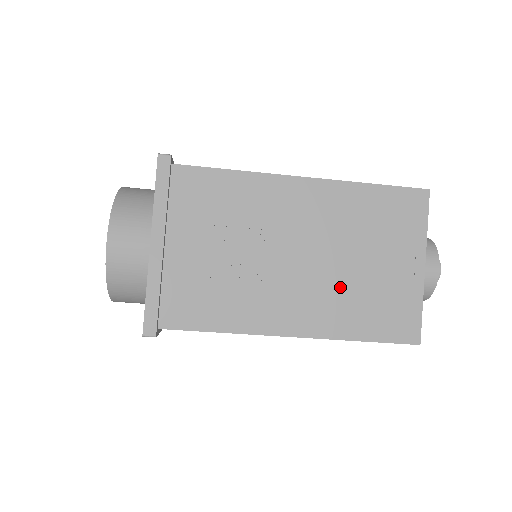
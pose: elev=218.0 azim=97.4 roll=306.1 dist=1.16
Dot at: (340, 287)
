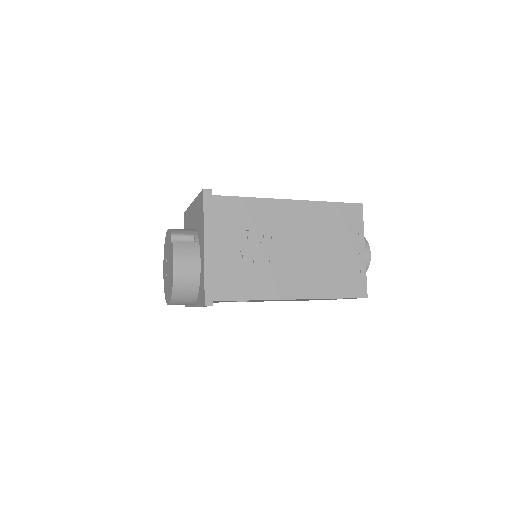
Dot at: (293, 300)
